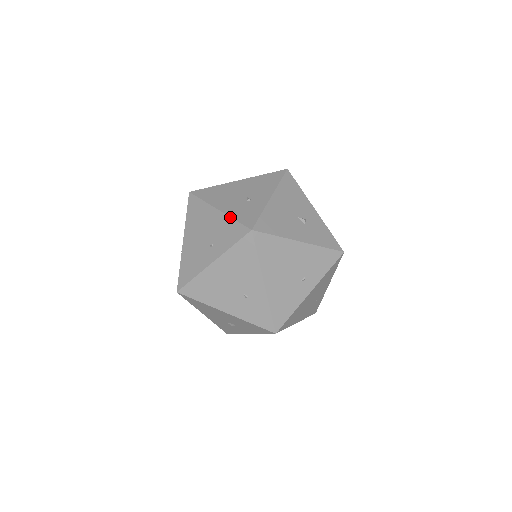
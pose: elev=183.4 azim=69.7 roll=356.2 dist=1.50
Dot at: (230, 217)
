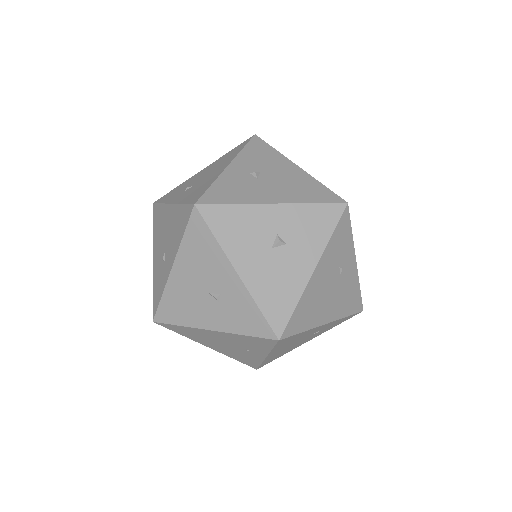
Dot at: occluded
